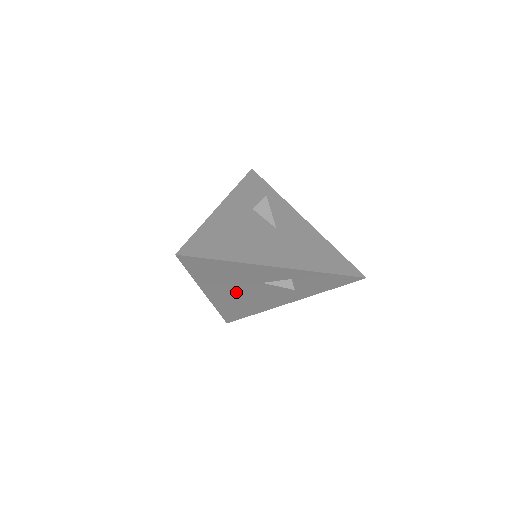
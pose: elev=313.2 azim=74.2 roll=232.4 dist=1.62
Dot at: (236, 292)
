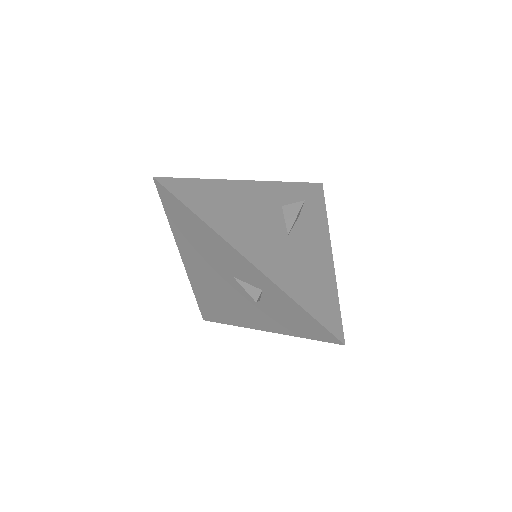
Dot at: (210, 275)
